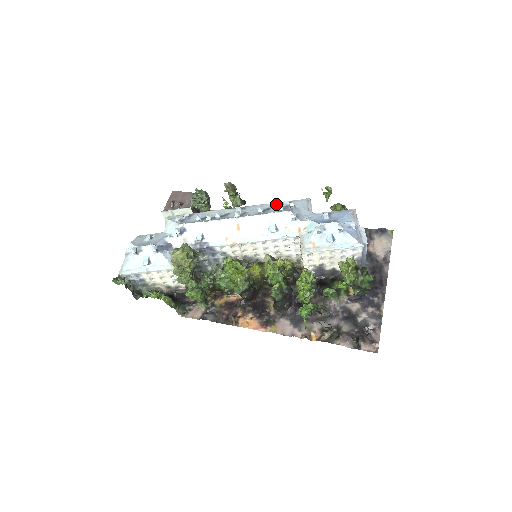
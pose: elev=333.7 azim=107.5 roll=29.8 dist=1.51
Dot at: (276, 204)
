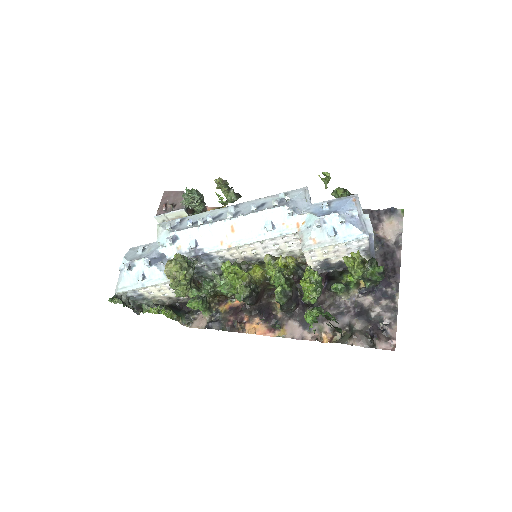
Dot at: (271, 198)
